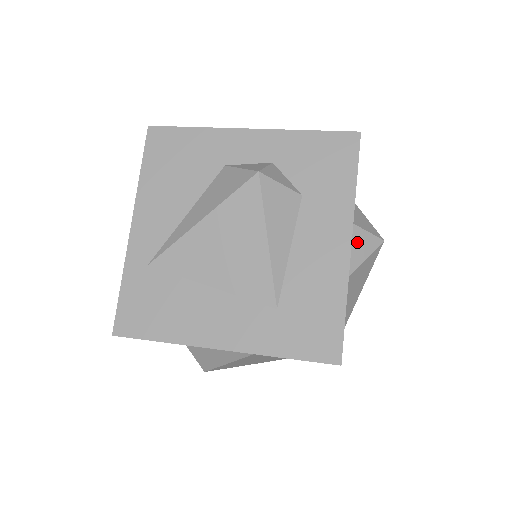
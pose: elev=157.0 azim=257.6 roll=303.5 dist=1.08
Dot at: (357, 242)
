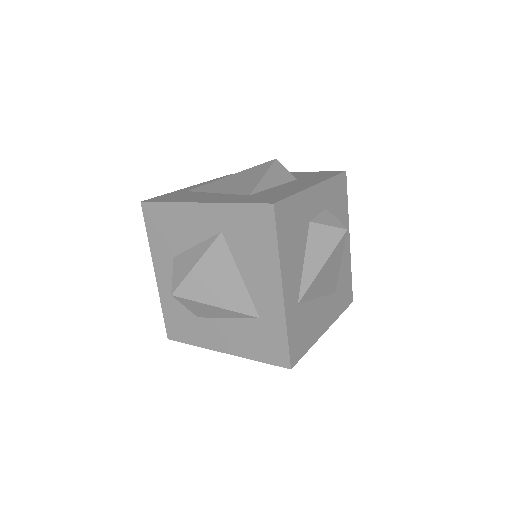
Dot at: (325, 216)
